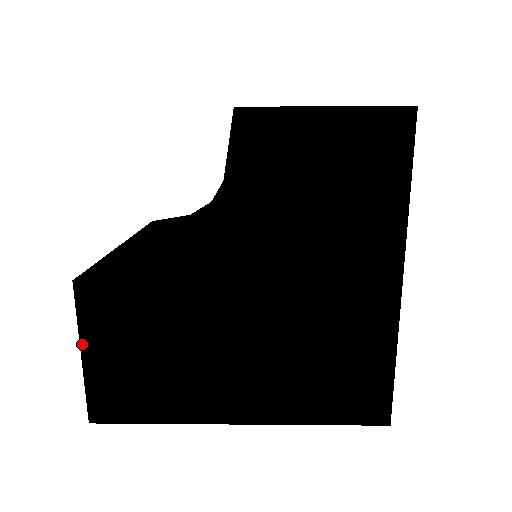
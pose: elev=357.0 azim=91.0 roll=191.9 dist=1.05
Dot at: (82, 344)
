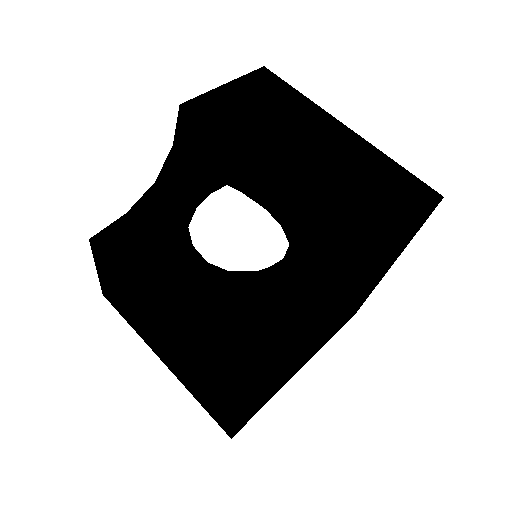
Dot at: occluded
